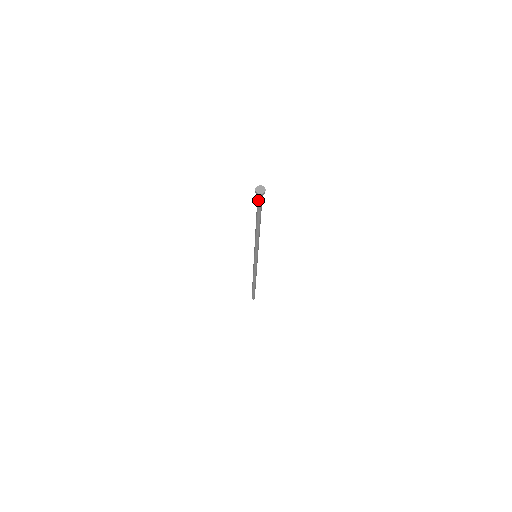
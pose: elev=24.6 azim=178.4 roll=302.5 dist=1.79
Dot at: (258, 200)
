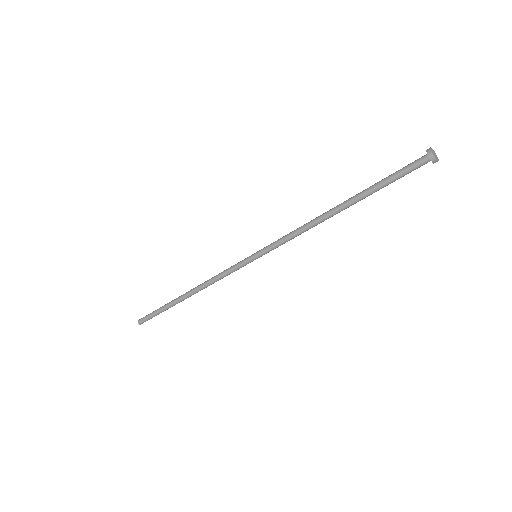
Dot at: (411, 169)
